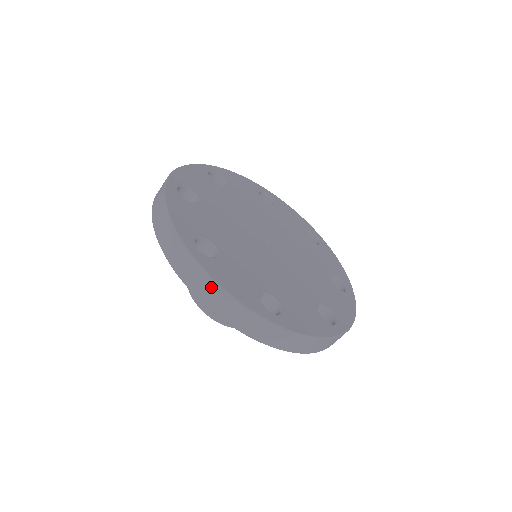
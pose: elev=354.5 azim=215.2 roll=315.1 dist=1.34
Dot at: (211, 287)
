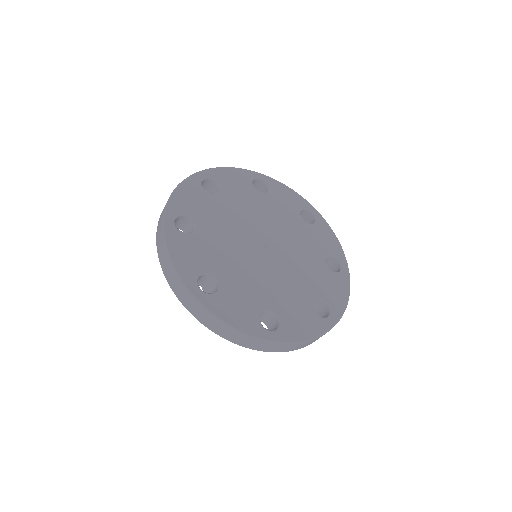
Dot at: (298, 345)
